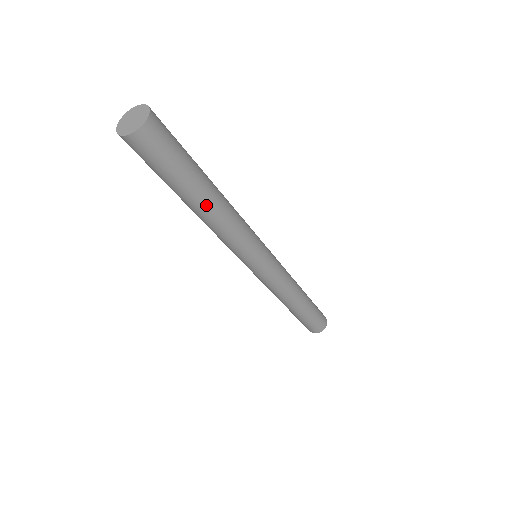
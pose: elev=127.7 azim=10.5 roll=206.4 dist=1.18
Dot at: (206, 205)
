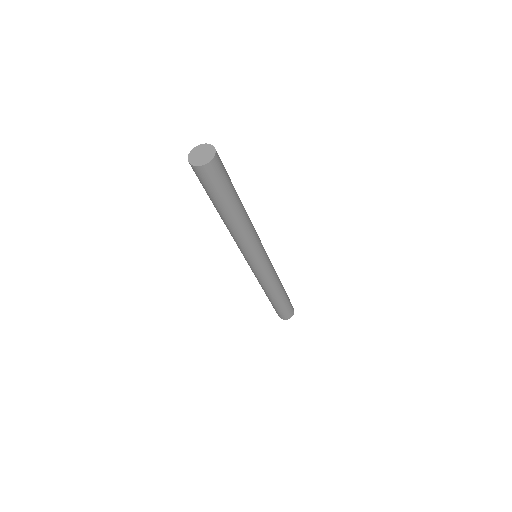
Dot at: (238, 215)
